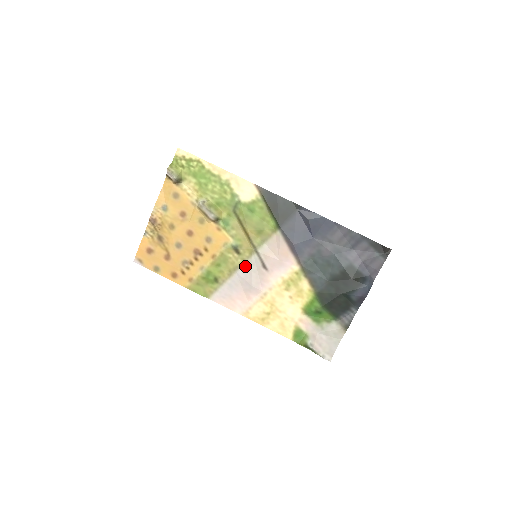
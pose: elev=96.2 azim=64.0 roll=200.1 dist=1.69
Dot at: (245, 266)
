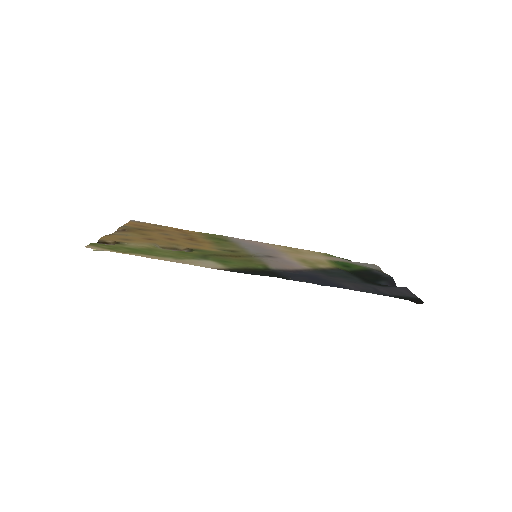
Dot at: (249, 251)
